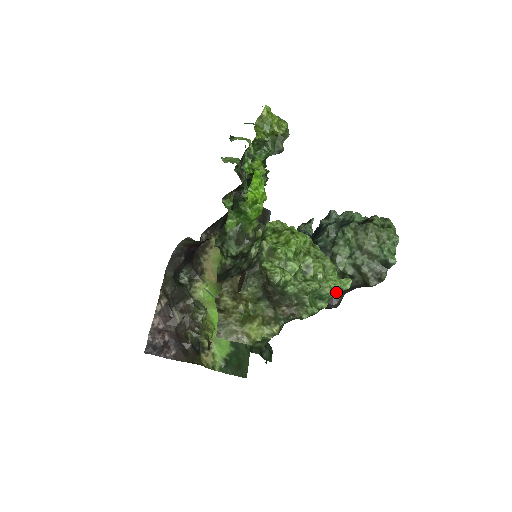
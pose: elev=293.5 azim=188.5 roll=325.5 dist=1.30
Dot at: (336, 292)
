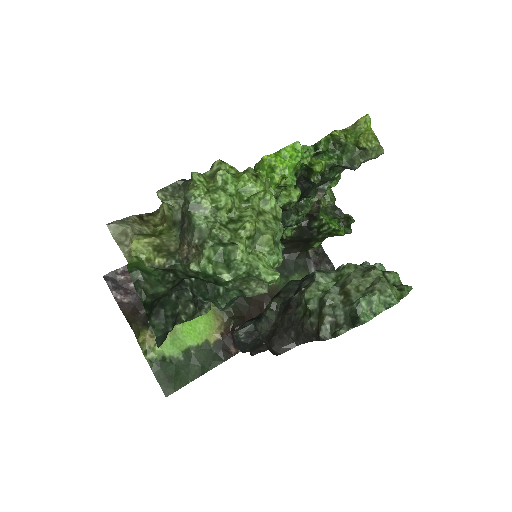
Dot at: (251, 272)
